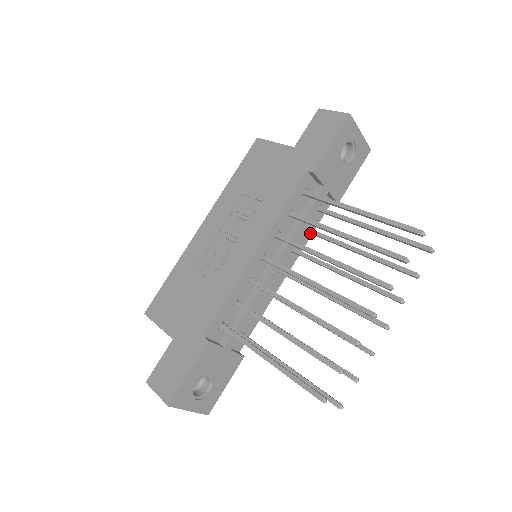
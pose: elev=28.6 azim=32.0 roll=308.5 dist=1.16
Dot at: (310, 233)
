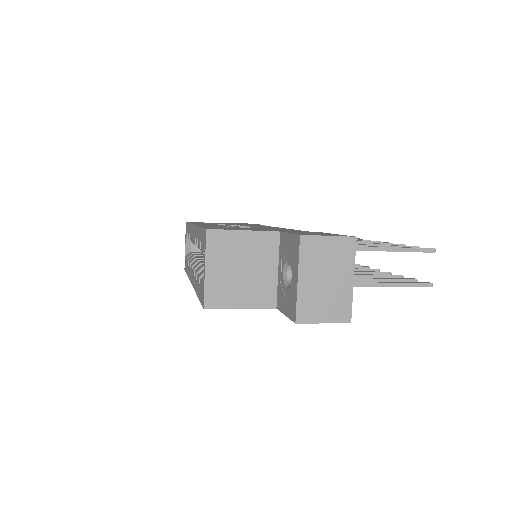
Dot at: occluded
